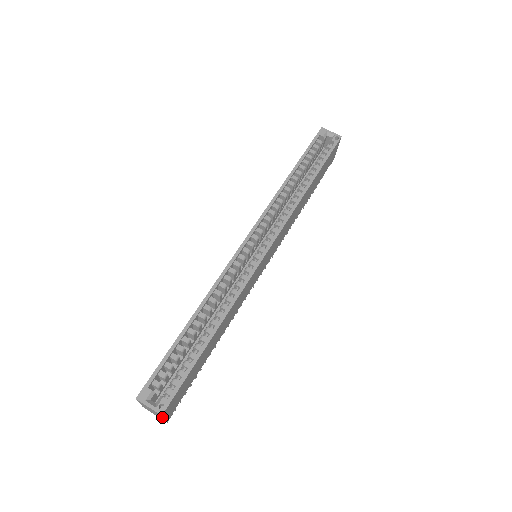
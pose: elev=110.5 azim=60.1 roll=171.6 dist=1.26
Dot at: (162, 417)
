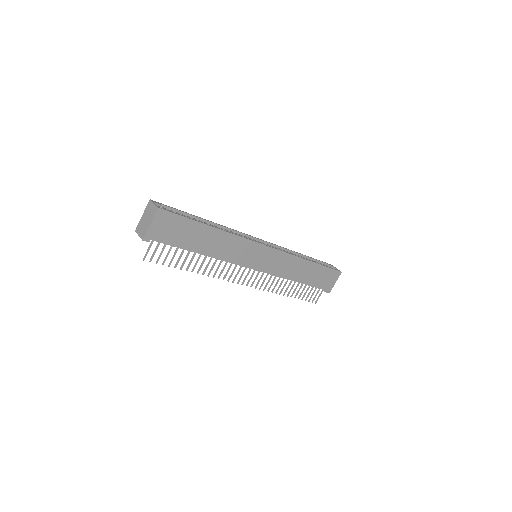
Dot at: (152, 219)
